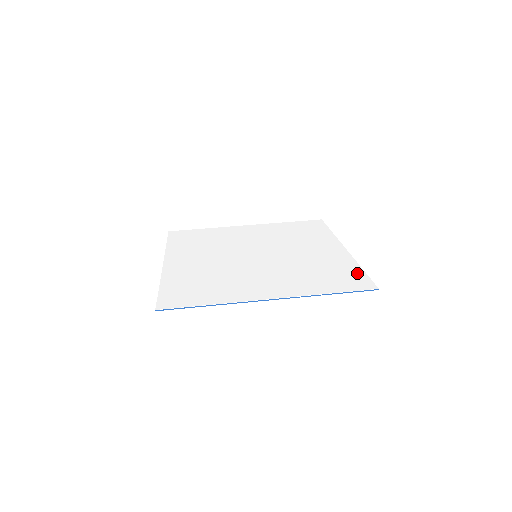
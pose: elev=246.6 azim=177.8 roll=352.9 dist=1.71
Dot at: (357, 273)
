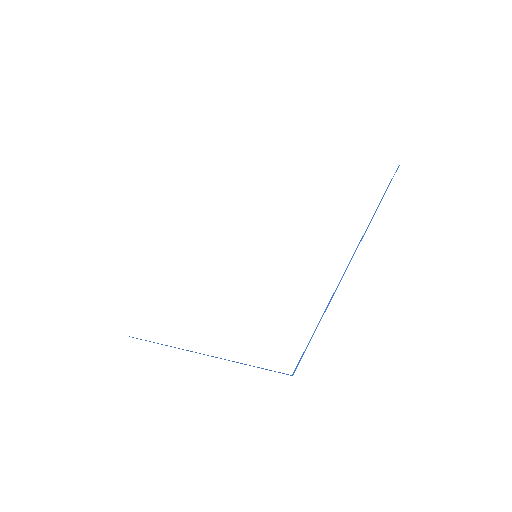
Dot at: (304, 327)
